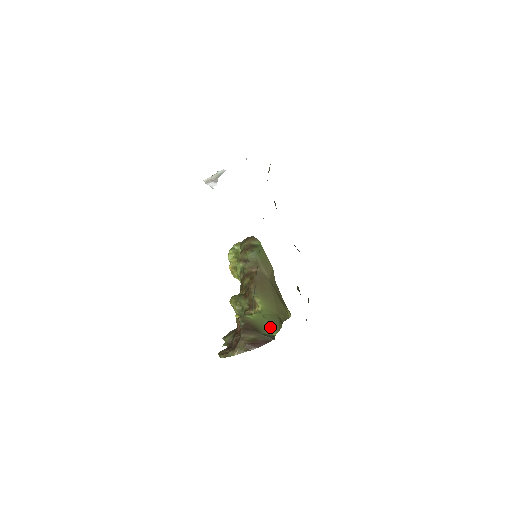
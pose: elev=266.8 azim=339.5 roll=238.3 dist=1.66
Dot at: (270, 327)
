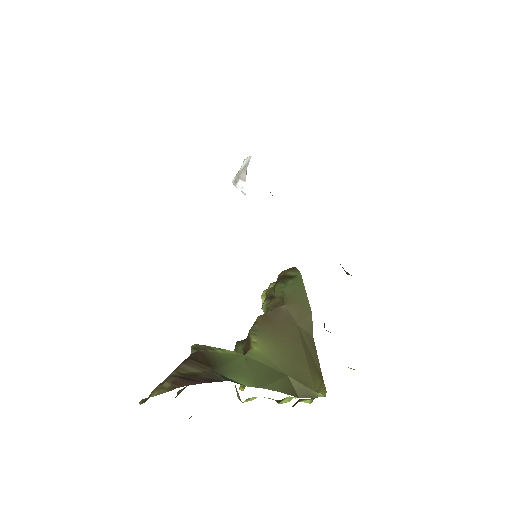
Dot at: (246, 374)
